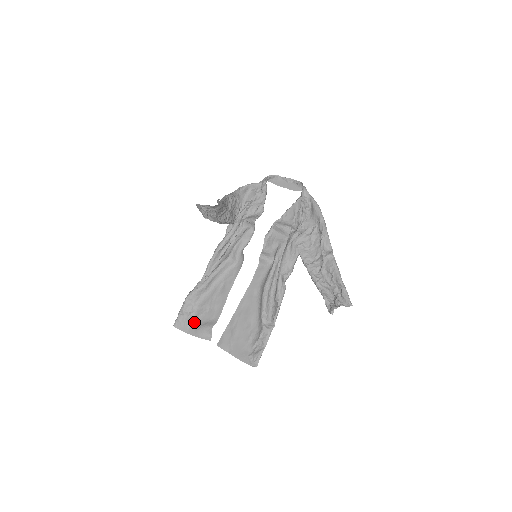
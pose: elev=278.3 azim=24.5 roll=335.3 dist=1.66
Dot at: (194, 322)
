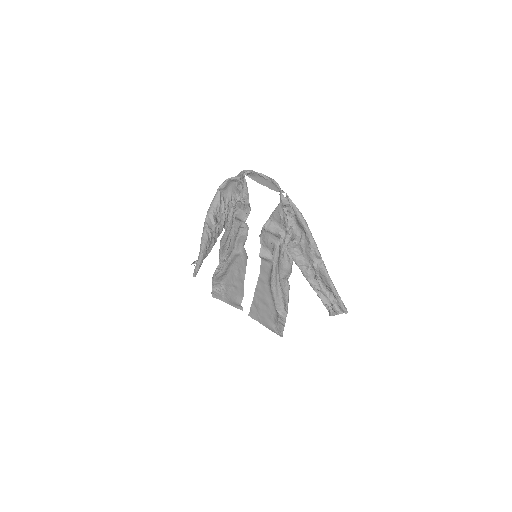
Dot at: (226, 295)
